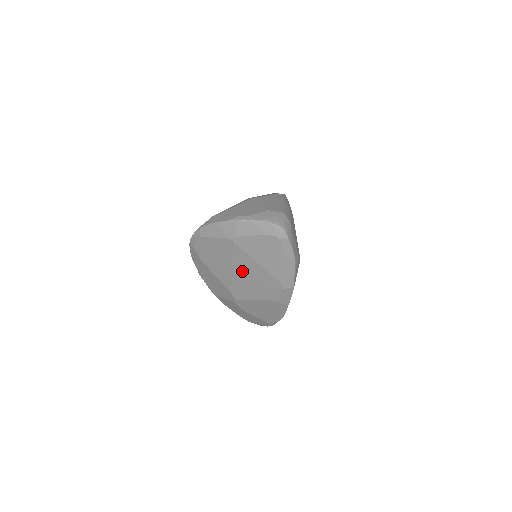
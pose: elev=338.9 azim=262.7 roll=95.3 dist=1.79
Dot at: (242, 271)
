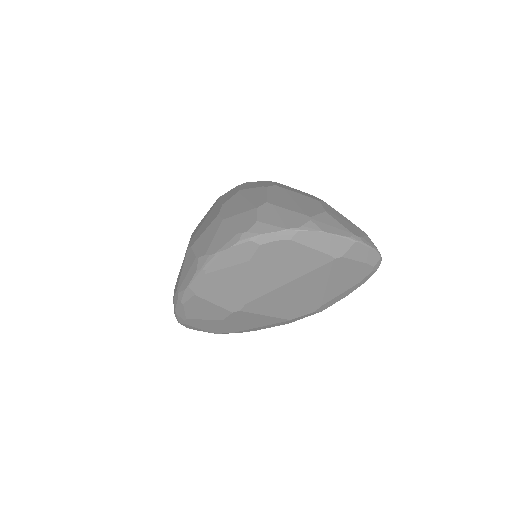
Dot at: (296, 288)
